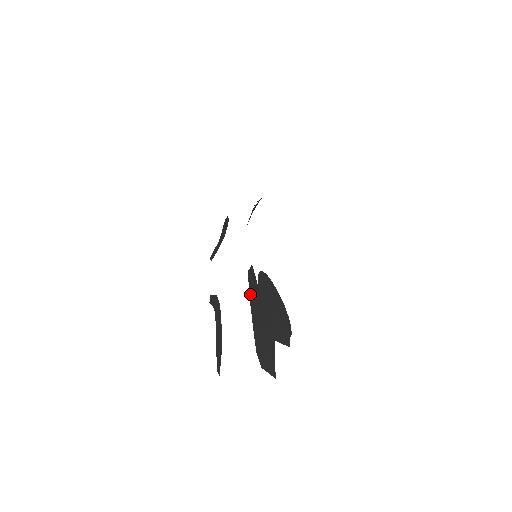
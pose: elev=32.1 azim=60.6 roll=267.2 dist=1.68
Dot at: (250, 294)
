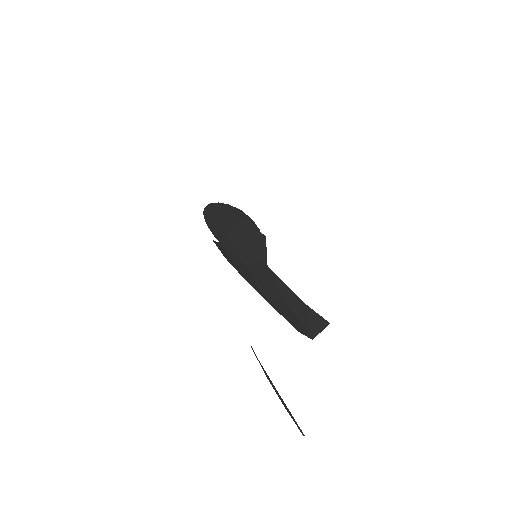
Dot at: (240, 274)
